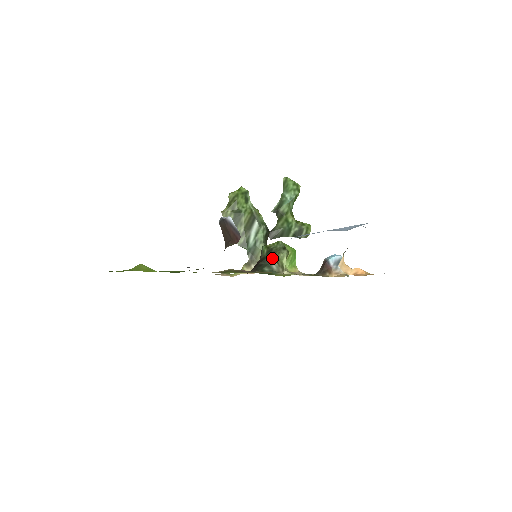
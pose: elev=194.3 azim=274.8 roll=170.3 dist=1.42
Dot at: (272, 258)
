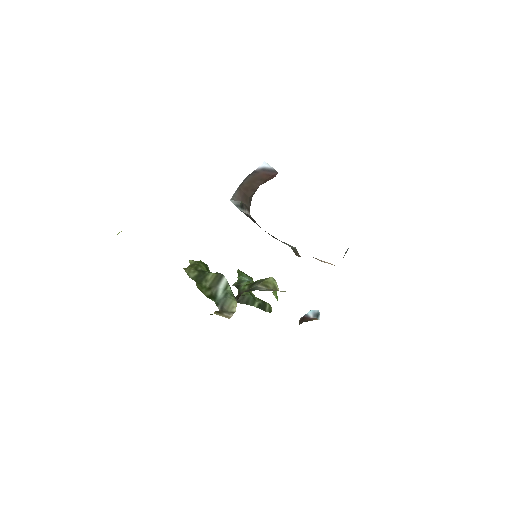
Dot at: (259, 286)
